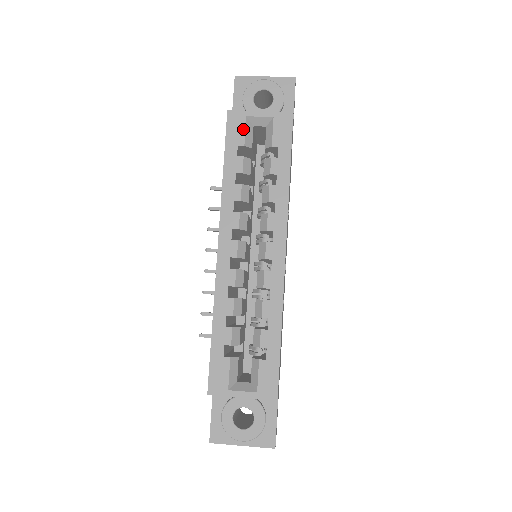
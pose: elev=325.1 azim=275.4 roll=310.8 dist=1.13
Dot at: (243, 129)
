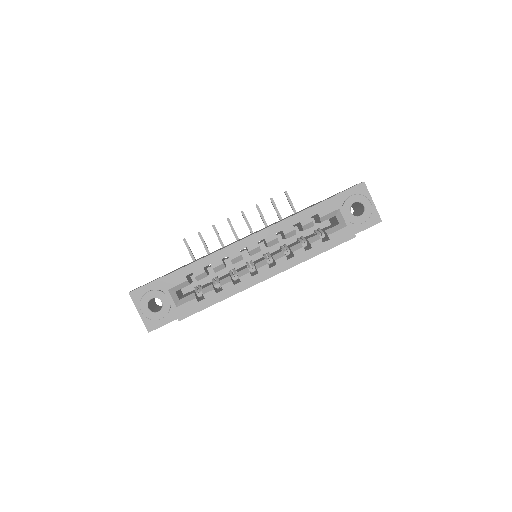
Dot at: (330, 211)
